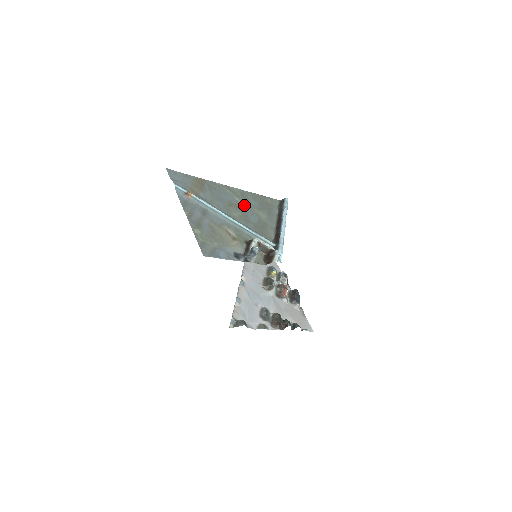
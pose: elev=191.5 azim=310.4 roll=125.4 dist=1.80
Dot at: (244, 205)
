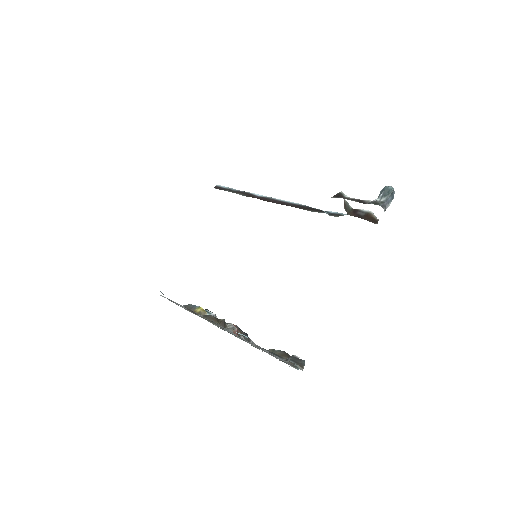
Dot at: occluded
